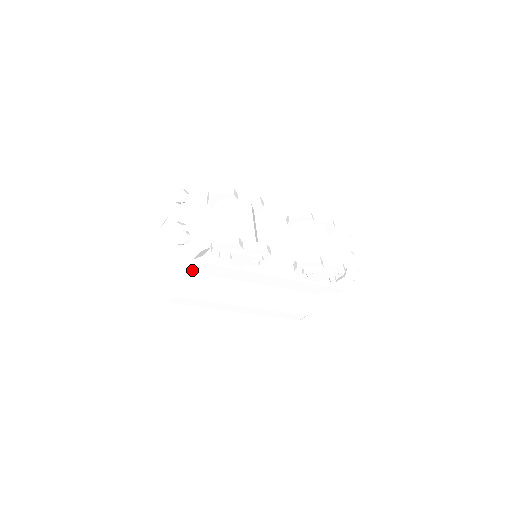
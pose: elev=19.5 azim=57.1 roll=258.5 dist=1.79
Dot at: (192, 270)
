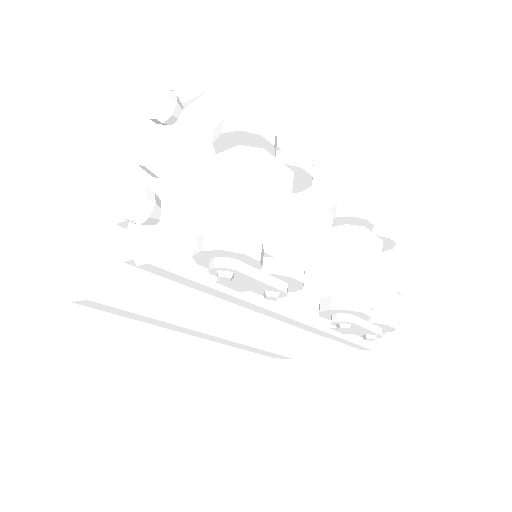
Dot at: occluded
